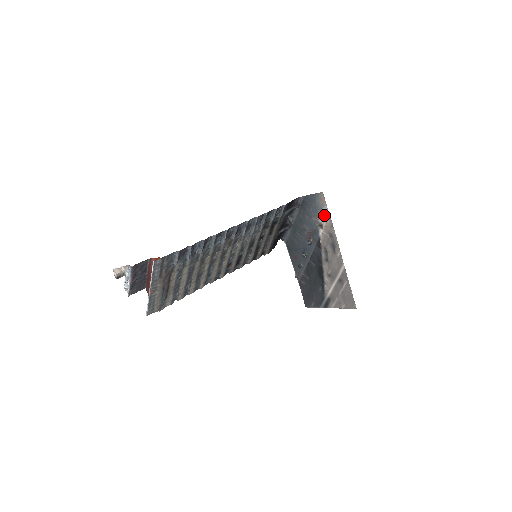
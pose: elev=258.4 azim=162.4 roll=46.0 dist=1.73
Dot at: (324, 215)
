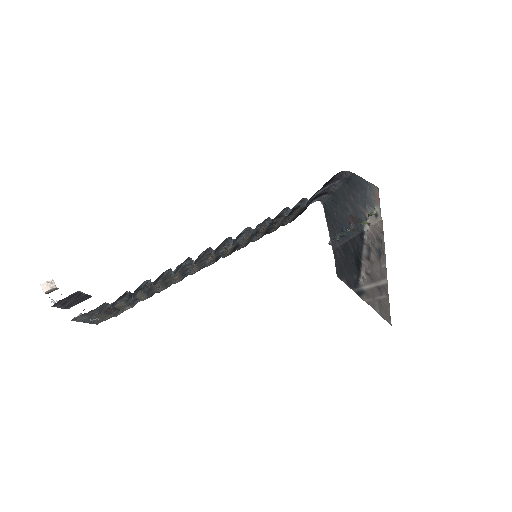
Dot at: (374, 214)
